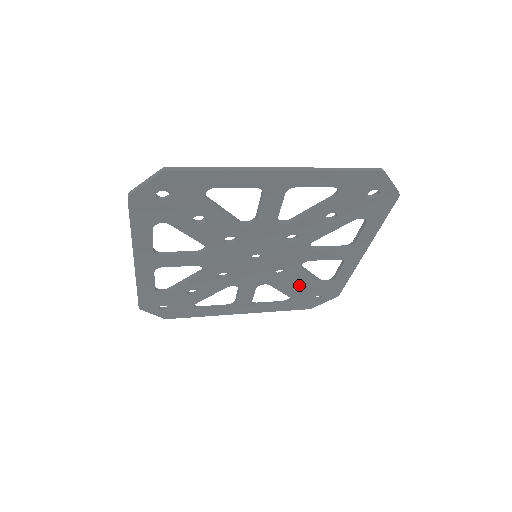
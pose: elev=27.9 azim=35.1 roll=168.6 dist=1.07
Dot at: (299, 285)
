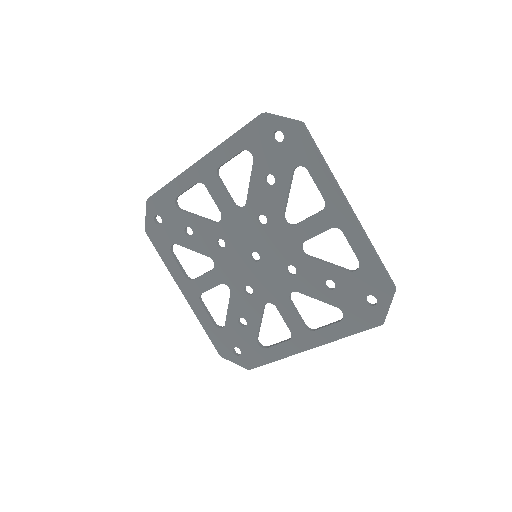
Dot at: occluded
